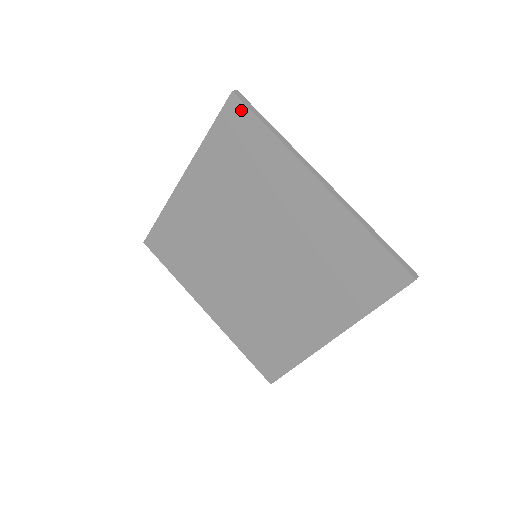
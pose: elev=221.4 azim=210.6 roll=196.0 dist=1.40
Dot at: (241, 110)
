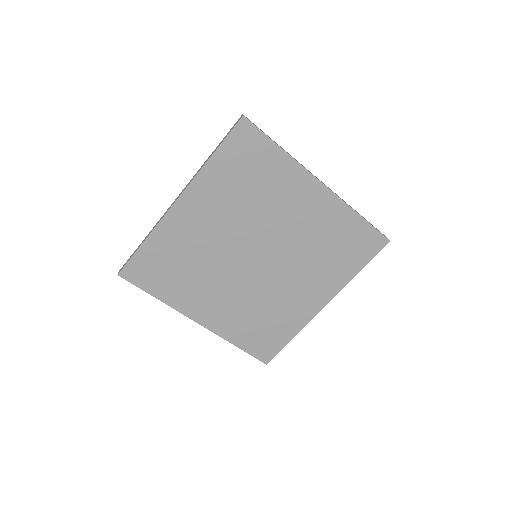
Dot at: (252, 131)
